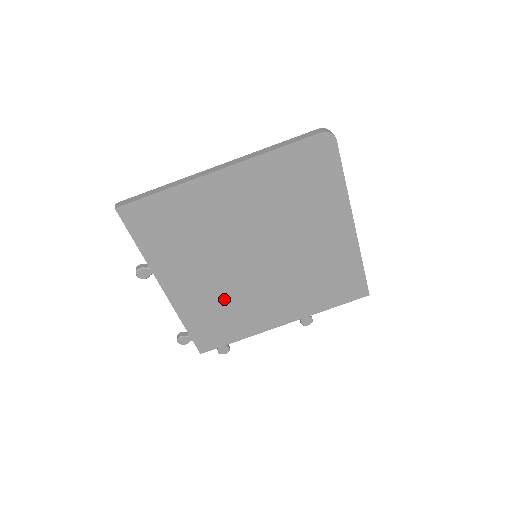
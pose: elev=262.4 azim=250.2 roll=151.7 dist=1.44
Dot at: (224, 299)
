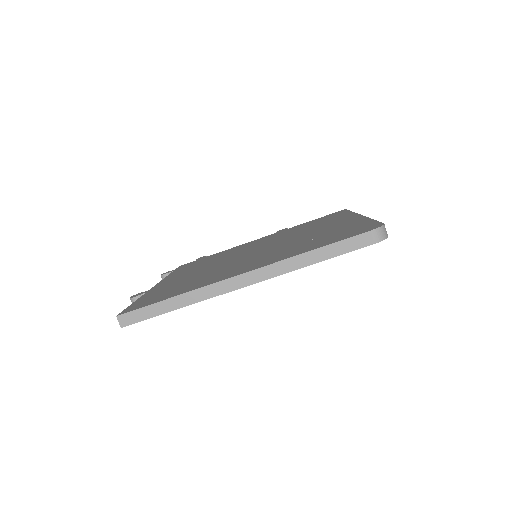
Dot at: occluded
